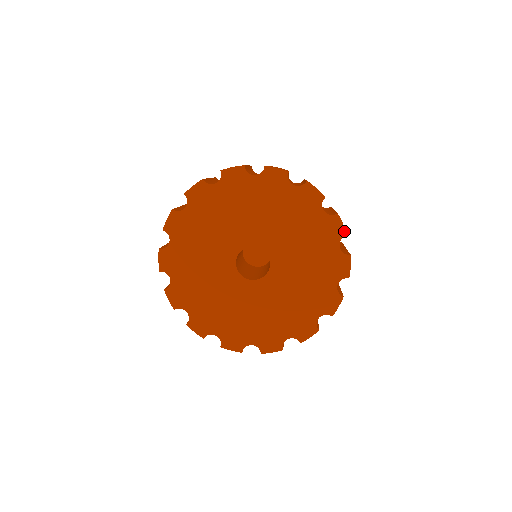
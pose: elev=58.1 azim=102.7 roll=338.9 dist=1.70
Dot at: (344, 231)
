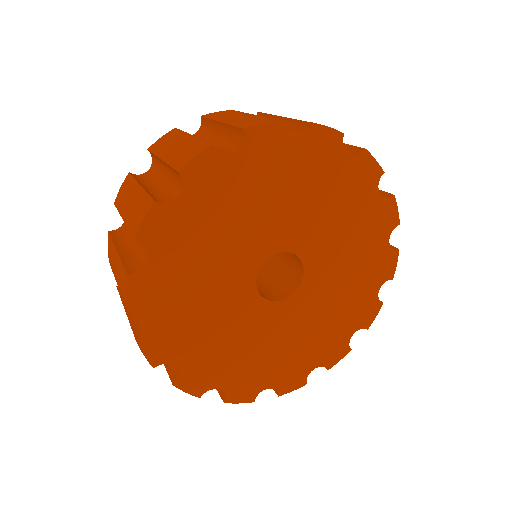
Dot at: (337, 133)
